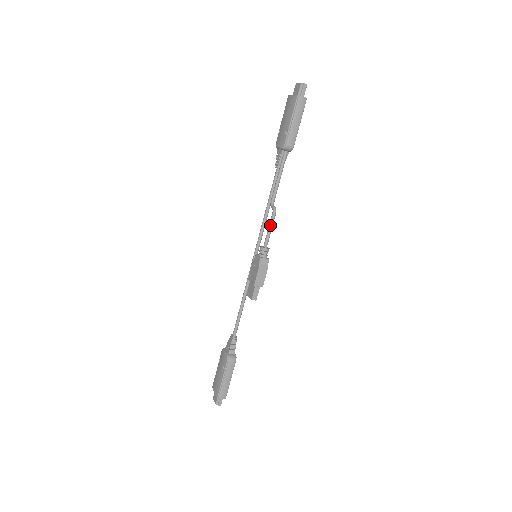
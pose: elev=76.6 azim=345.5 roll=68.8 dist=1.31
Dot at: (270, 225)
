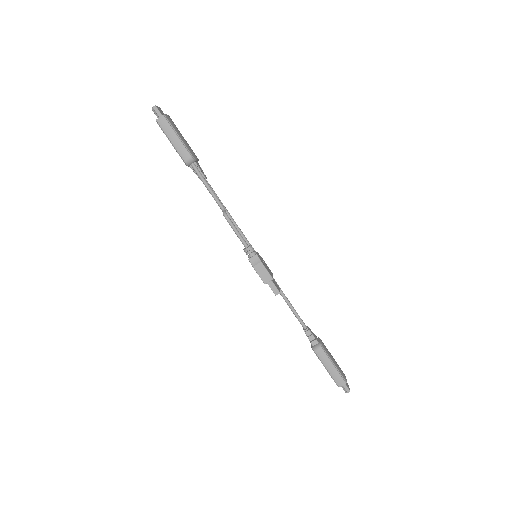
Dot at: occluded
